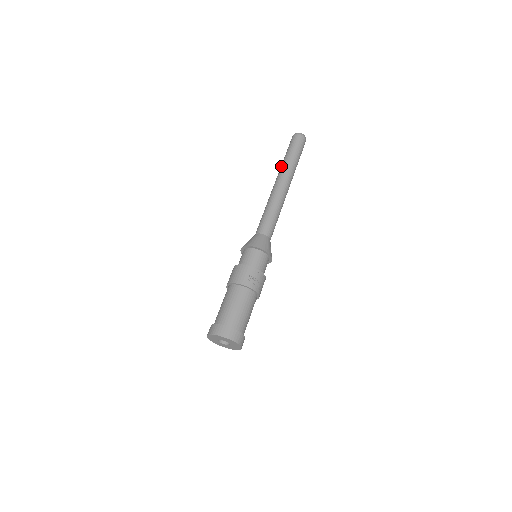
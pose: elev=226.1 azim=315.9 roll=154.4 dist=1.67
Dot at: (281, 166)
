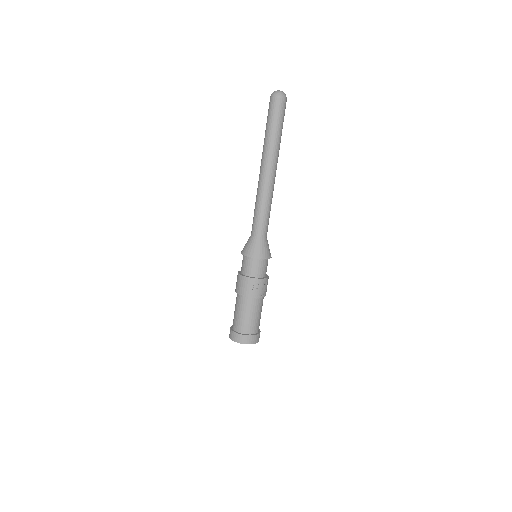
Dot at: (263, 146)
